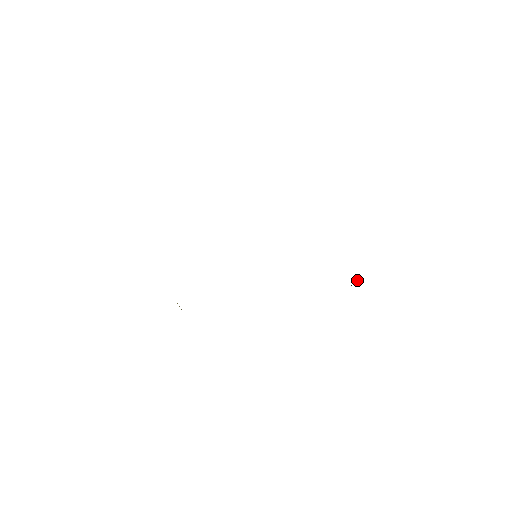
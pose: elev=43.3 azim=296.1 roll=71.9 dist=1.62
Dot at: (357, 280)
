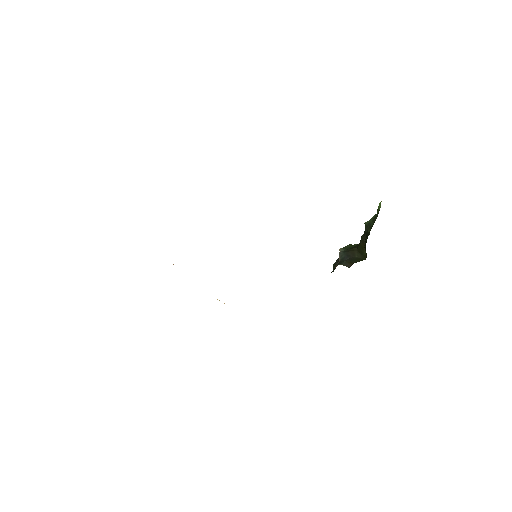
Dot at: (364, 248)
